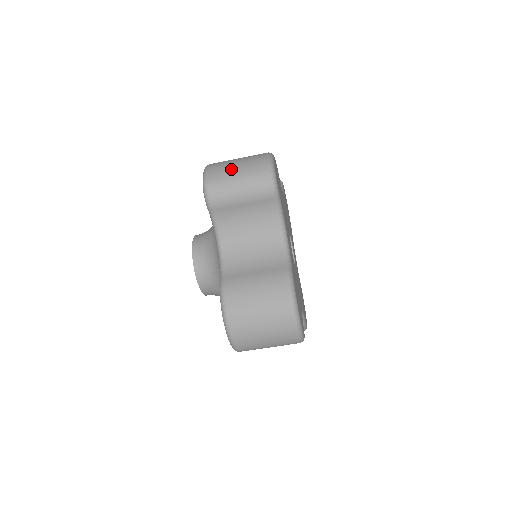
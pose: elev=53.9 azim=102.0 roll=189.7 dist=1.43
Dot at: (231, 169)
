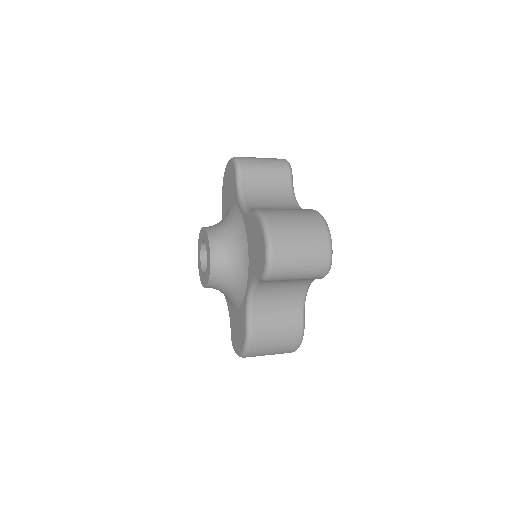
Dot at: (296, 255)
